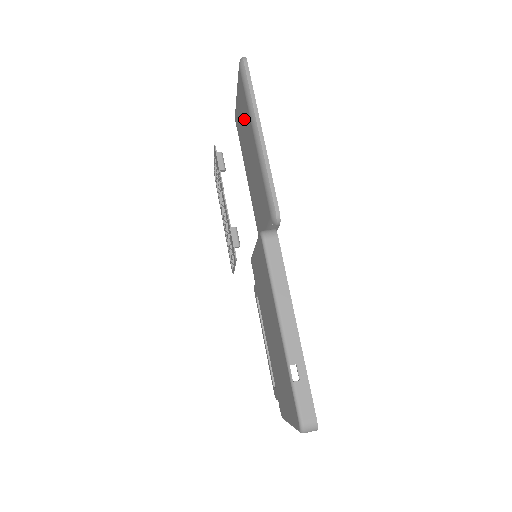
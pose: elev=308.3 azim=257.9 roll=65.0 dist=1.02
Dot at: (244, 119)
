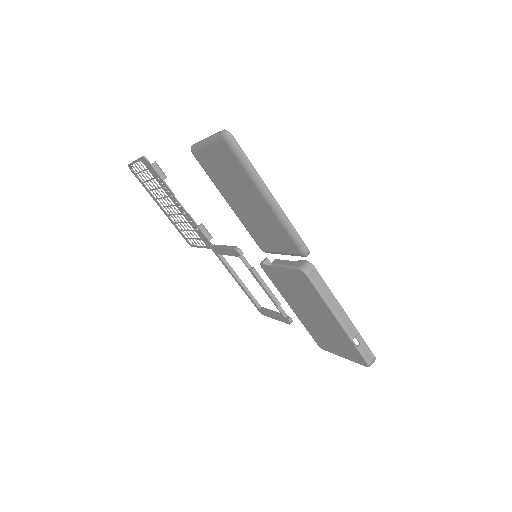
Dot at: (232, 174)
